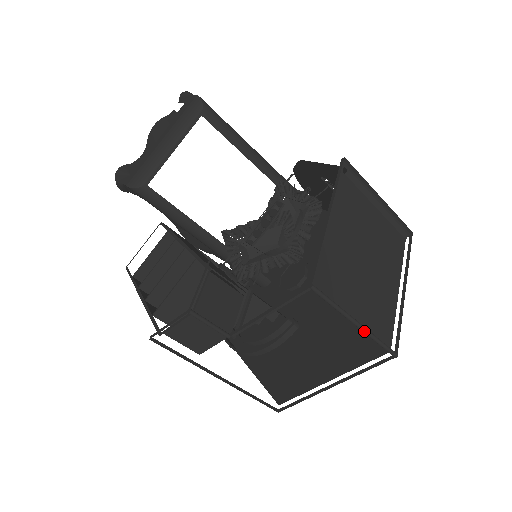
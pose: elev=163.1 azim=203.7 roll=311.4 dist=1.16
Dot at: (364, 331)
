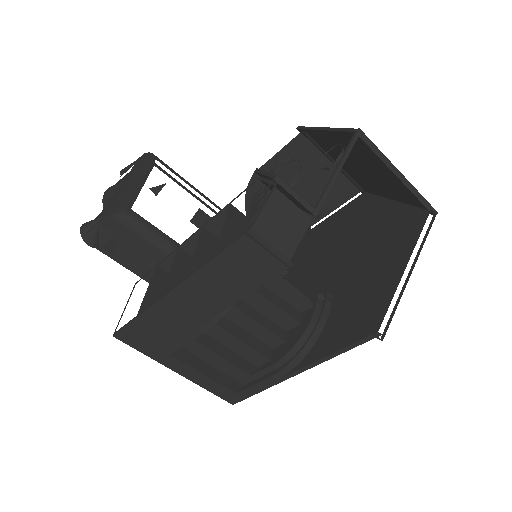
Dot at: (407, 181)
